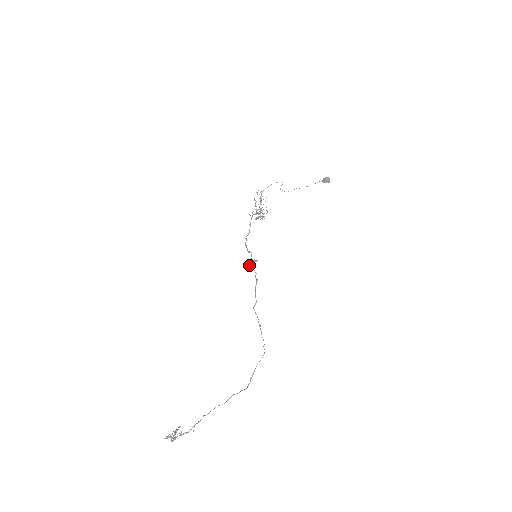
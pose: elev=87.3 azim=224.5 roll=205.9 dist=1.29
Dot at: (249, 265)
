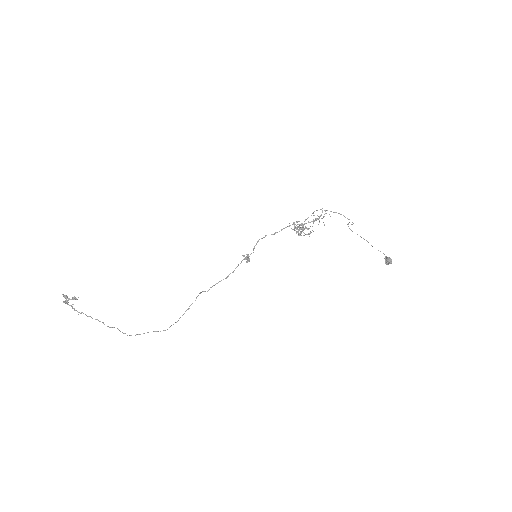
Dot at: (244, 255)
